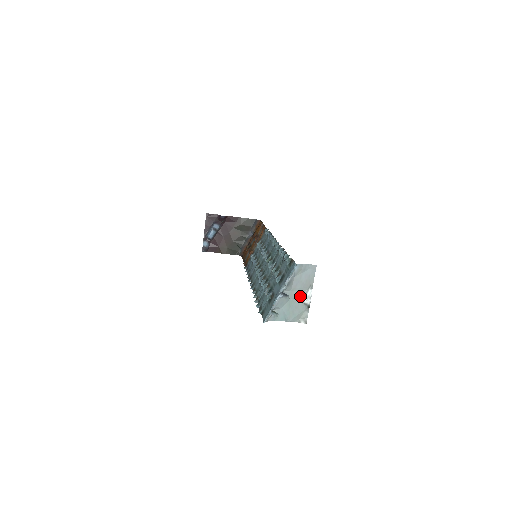
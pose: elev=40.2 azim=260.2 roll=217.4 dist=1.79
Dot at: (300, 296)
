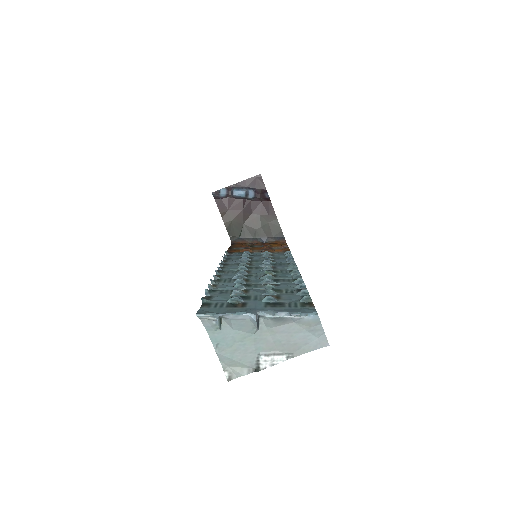
Dot at: (266, 347)
